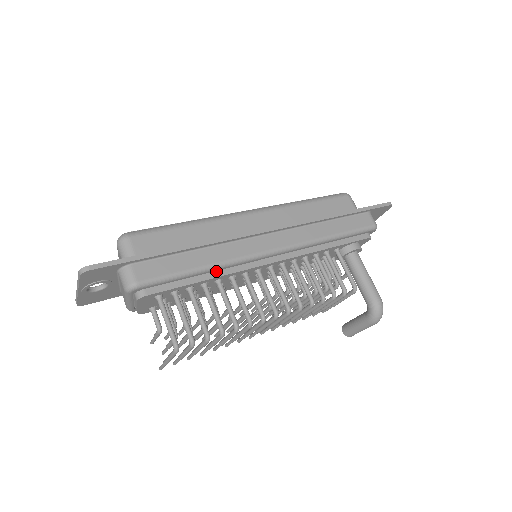
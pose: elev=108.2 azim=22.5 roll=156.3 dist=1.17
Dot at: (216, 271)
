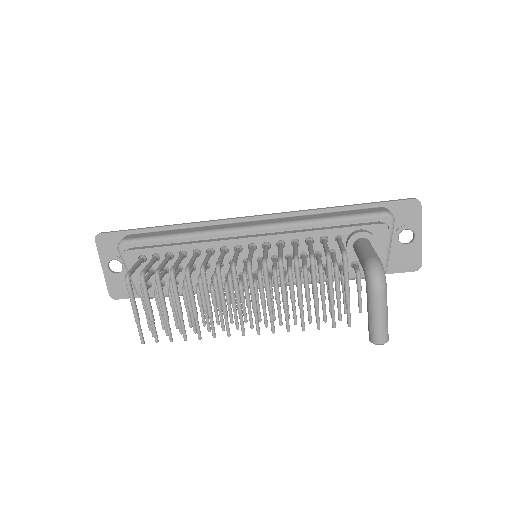
Dot at: (193, 242)
